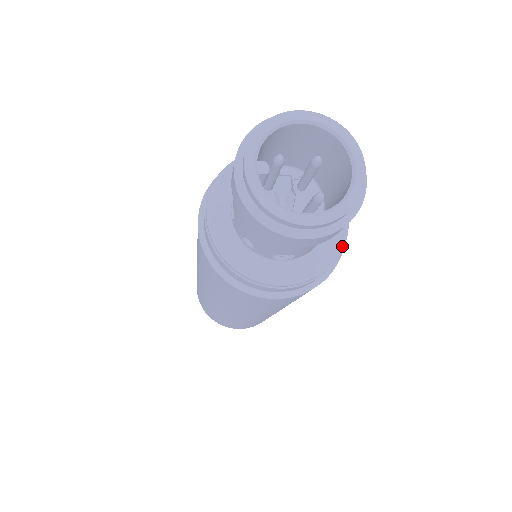
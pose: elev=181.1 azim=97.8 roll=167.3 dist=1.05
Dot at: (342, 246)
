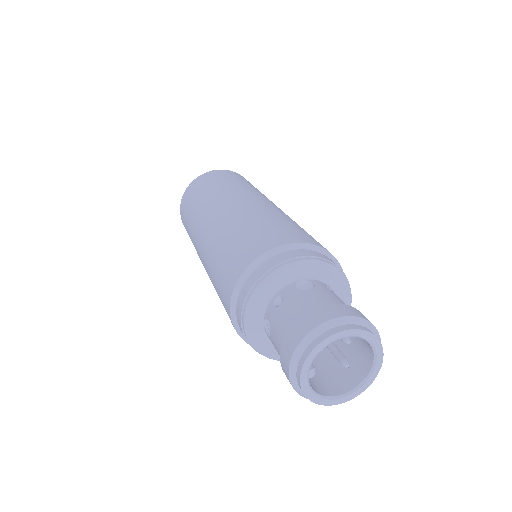
Dot at: occluded
